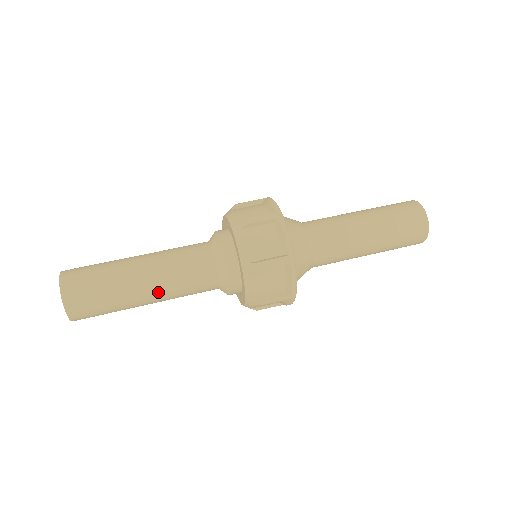
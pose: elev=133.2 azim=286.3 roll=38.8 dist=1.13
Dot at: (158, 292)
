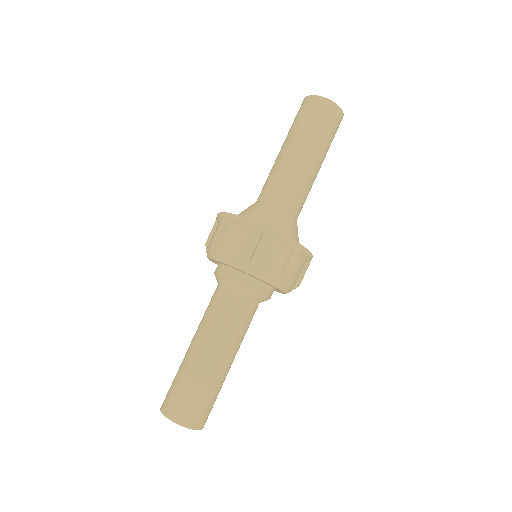
Dot at: occluded
